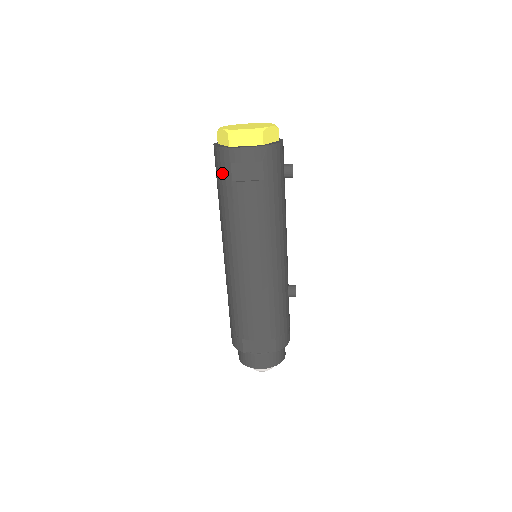
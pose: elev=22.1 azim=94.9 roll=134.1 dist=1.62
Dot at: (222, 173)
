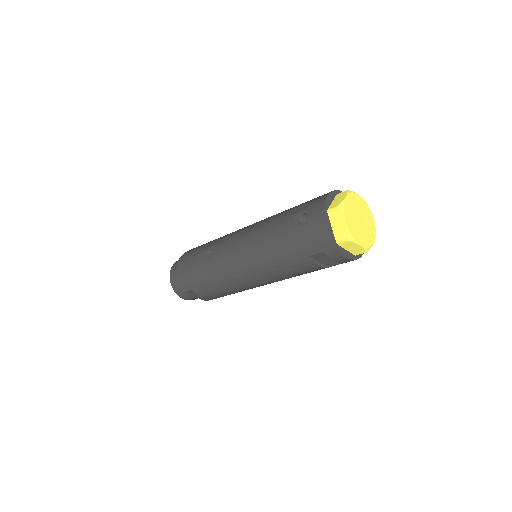
Dot at: (308, 243)
